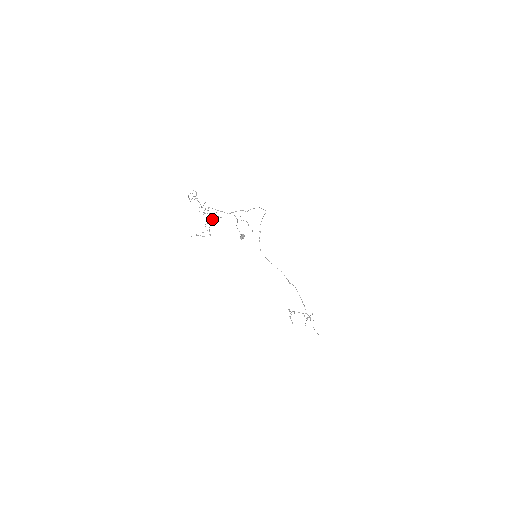
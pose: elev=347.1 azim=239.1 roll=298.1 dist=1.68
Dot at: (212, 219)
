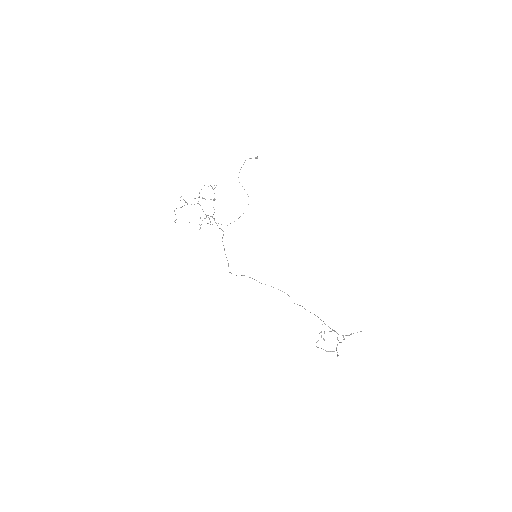
Dot at: occluded
